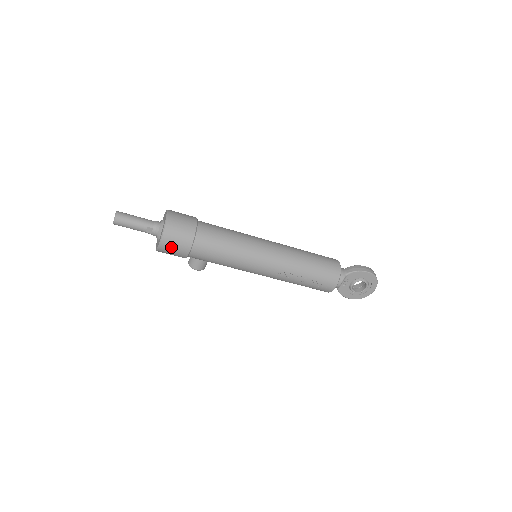
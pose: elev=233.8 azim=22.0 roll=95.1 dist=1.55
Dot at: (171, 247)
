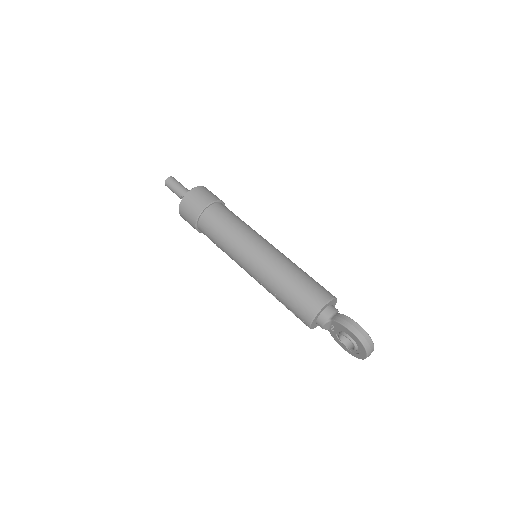
Dot at: (186, 219)
